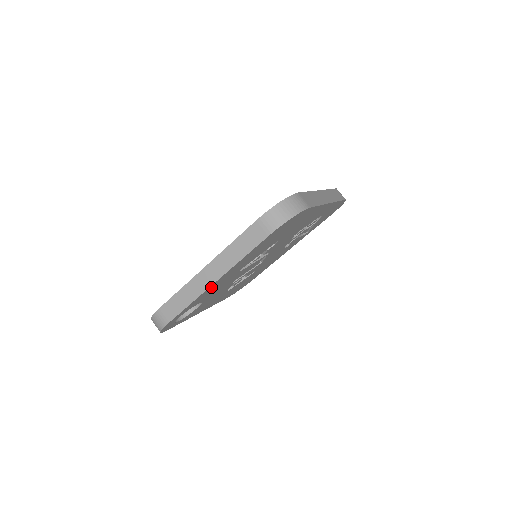
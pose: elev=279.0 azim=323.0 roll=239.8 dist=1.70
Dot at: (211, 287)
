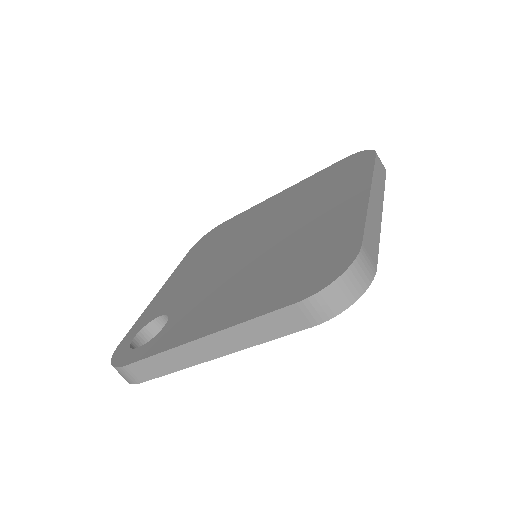
Dot at: occluded
